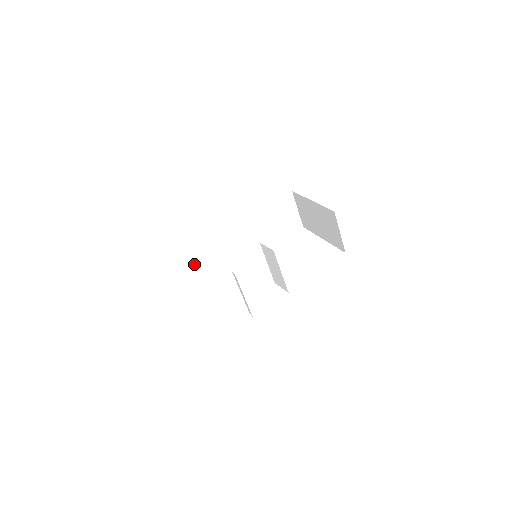
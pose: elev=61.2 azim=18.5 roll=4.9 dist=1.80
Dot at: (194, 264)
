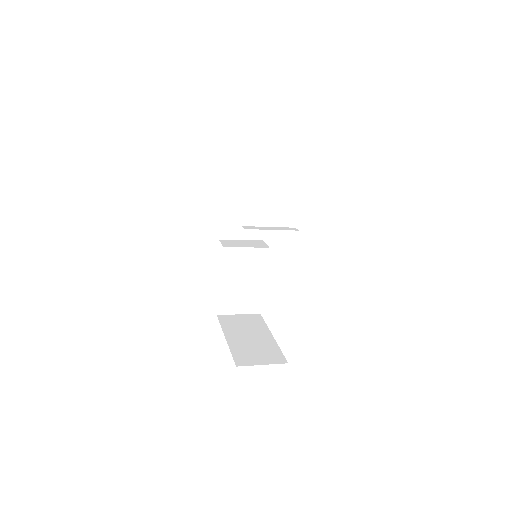
Dot at: (235, 296)
